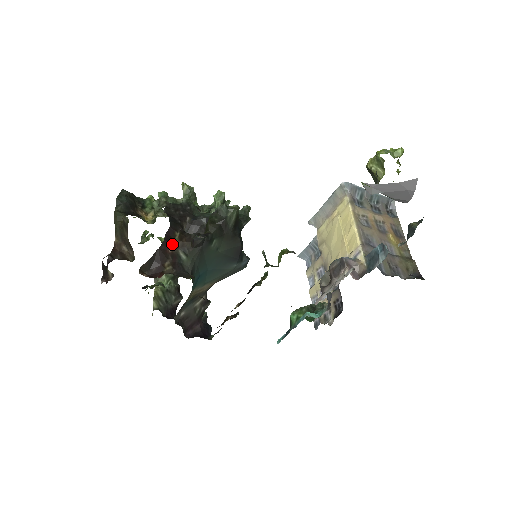
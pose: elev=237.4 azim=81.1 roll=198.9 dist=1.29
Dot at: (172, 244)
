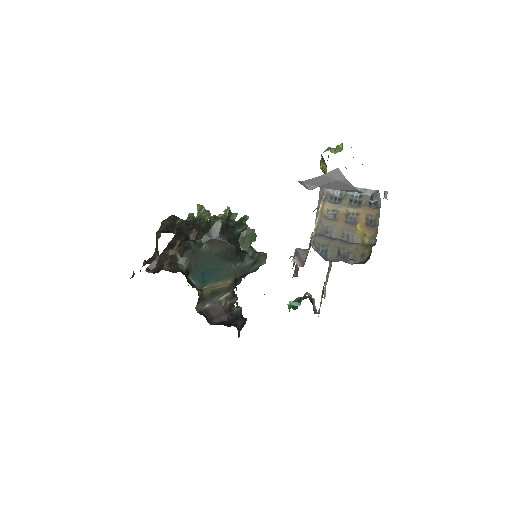
Dot at: (172, 249)
